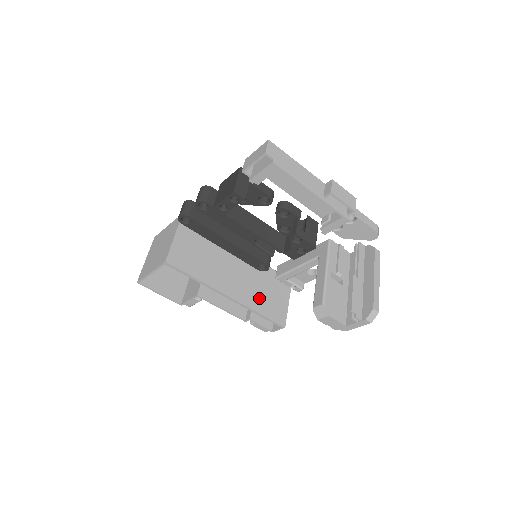
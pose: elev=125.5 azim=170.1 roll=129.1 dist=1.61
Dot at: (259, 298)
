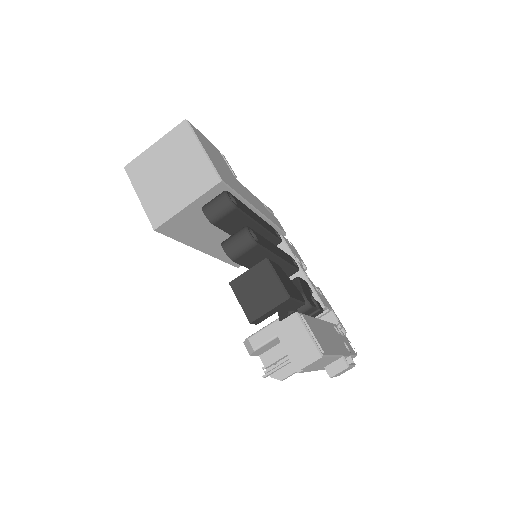
Dot at: occluded
